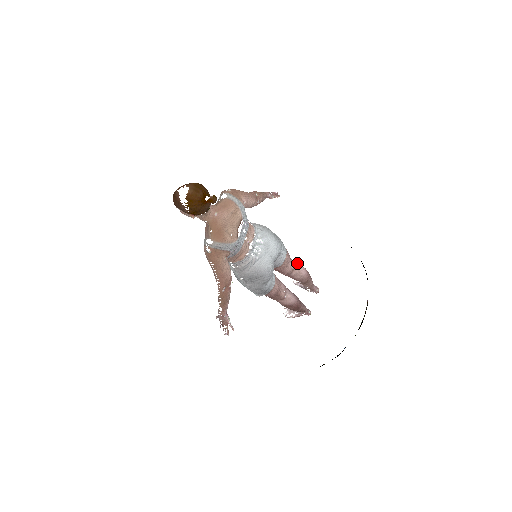
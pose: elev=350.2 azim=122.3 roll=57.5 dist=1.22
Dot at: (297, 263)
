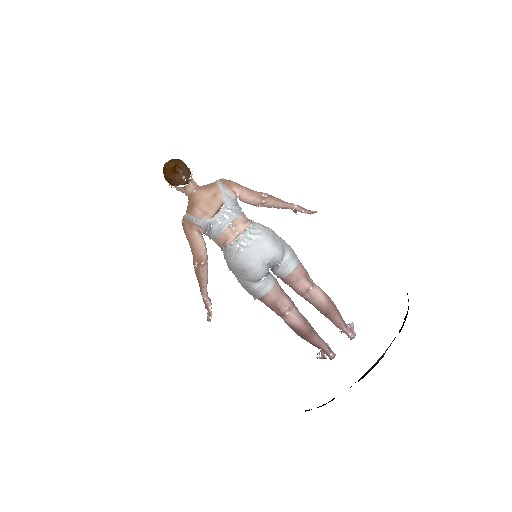
Dot at: (317, 287)
